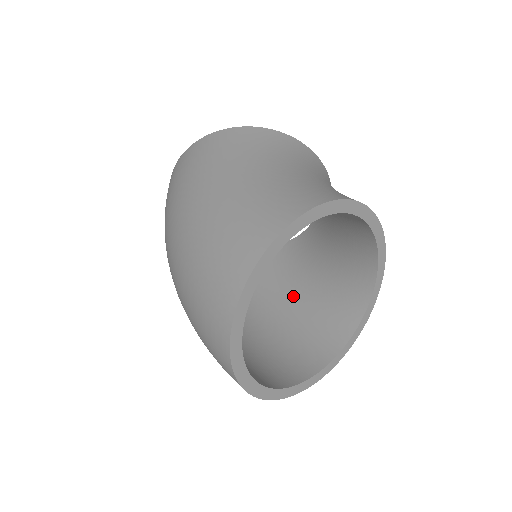
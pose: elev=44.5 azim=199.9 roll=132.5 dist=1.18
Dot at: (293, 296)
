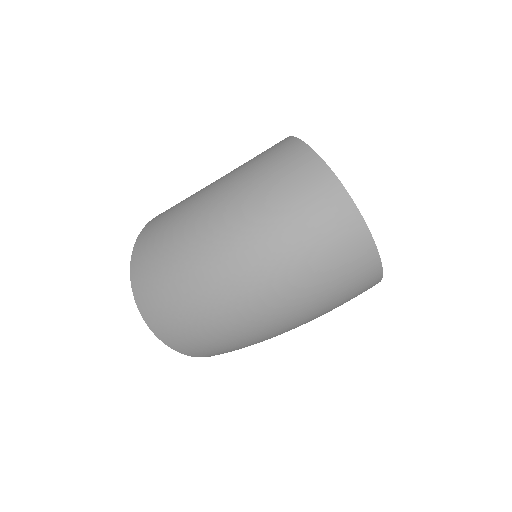
Dot at: occluded
